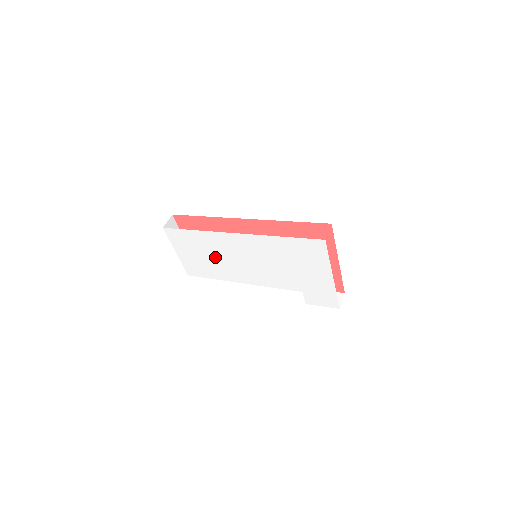
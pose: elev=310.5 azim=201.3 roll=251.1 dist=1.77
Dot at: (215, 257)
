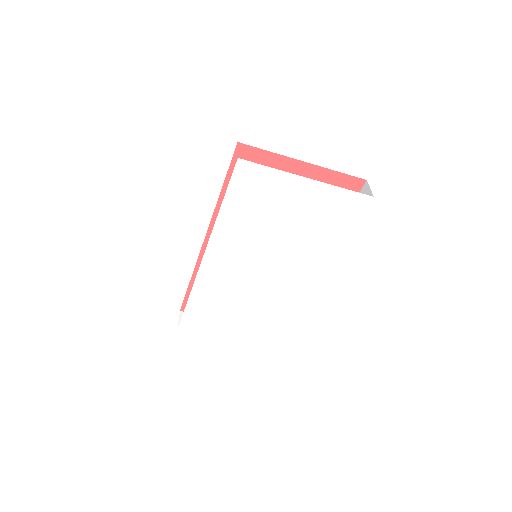
Dot at: (235, 300)
